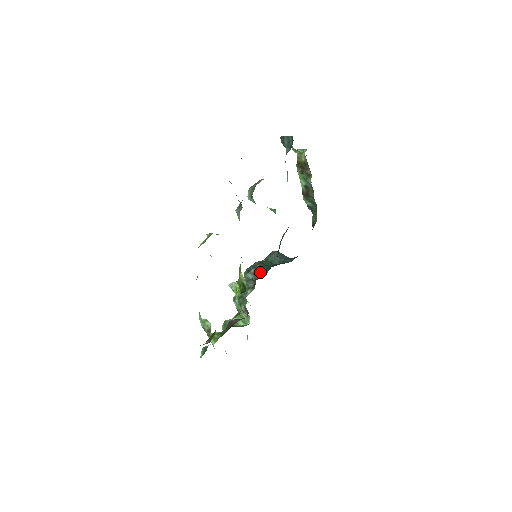
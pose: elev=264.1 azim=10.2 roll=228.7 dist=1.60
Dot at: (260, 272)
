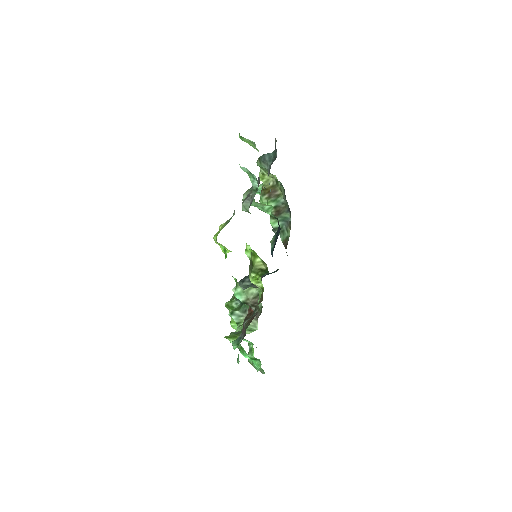
Dot at: occluded
